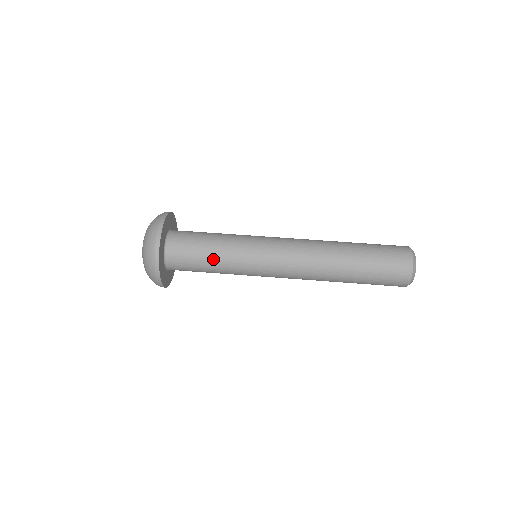
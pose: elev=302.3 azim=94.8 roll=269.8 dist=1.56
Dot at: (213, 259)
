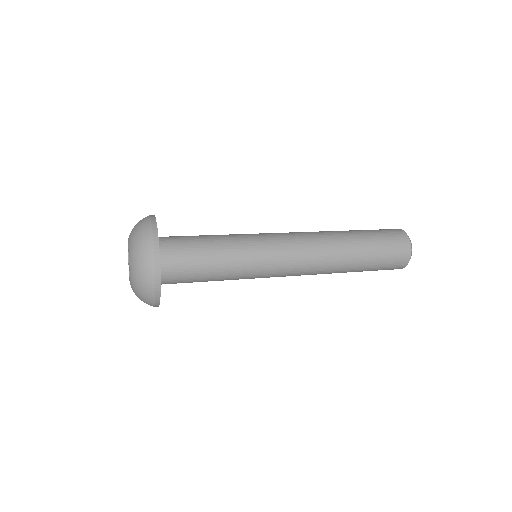
Dot at: (214, 241)
